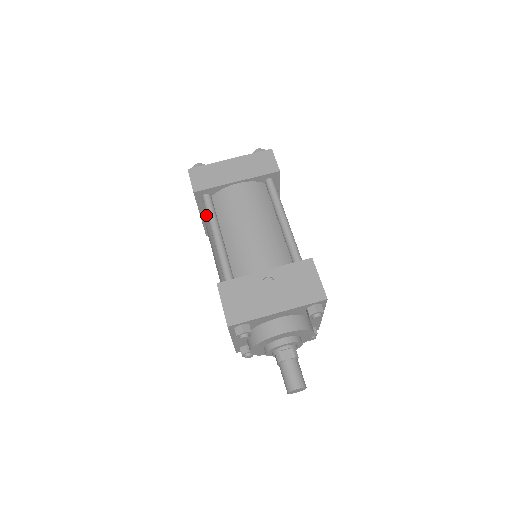
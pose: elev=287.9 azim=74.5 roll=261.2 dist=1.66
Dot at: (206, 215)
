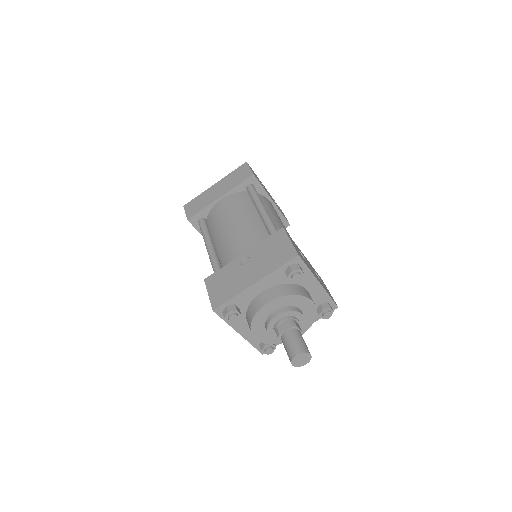
Dot at: occluded
